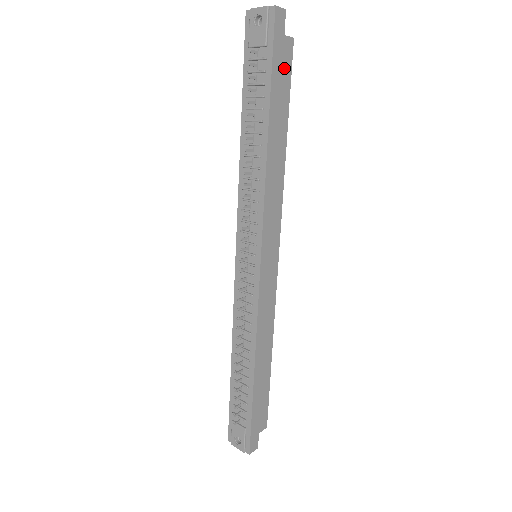
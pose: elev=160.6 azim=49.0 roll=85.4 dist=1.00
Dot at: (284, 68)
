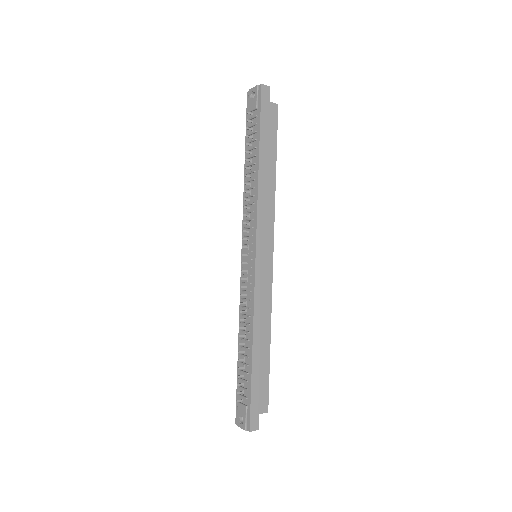
Dot at: (271, 122)
